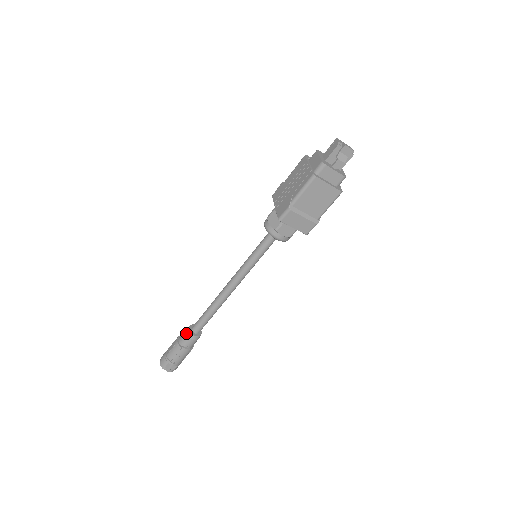
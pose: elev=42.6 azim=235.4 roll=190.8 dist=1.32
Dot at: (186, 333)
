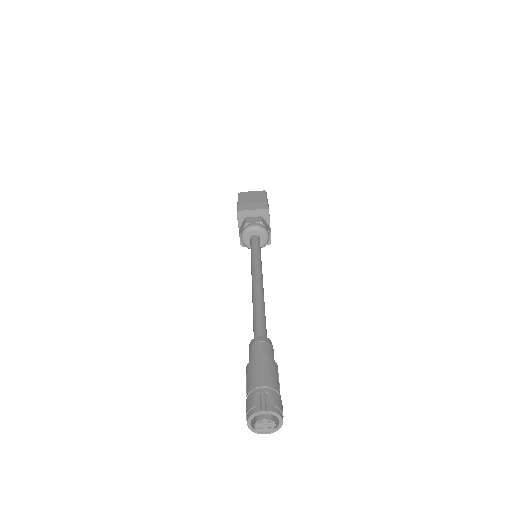
Dot at: occluded
